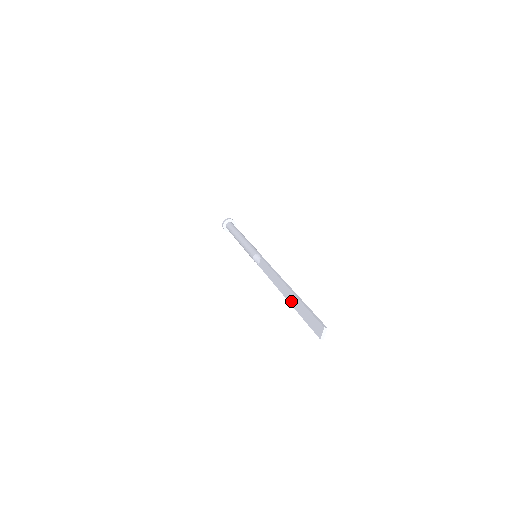
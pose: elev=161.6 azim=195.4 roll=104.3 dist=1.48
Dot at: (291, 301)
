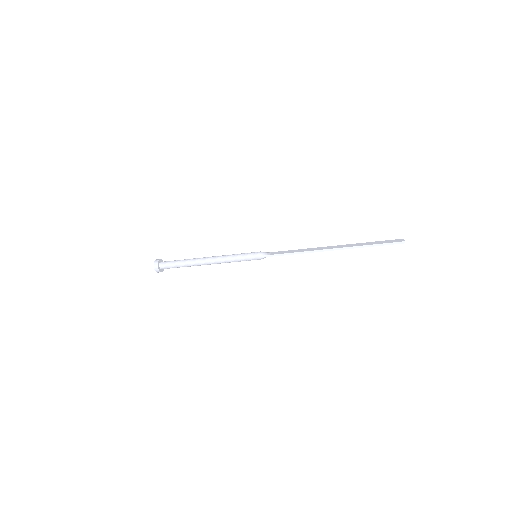
Dot at: (350, 246)
